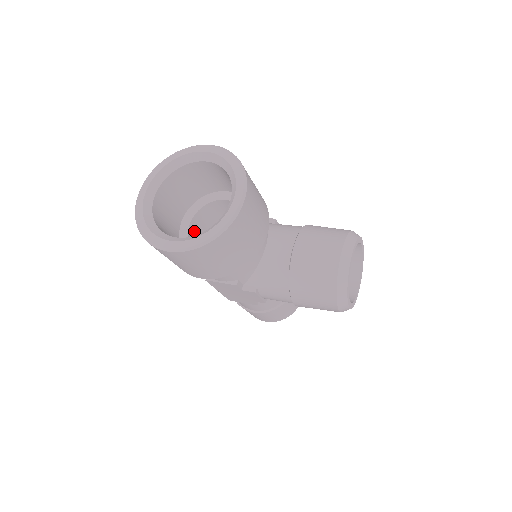
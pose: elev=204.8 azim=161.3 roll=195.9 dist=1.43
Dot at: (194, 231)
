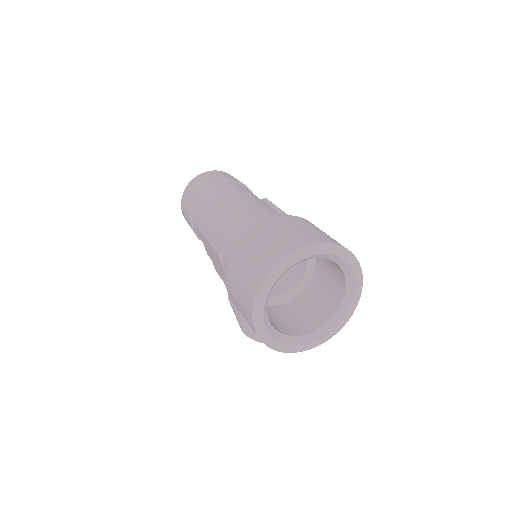
Dot at: occluded
